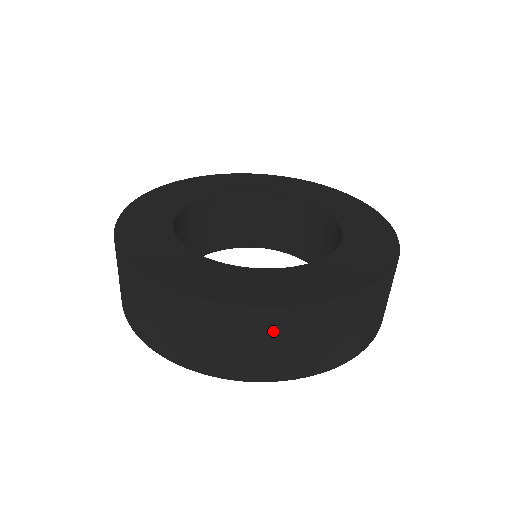
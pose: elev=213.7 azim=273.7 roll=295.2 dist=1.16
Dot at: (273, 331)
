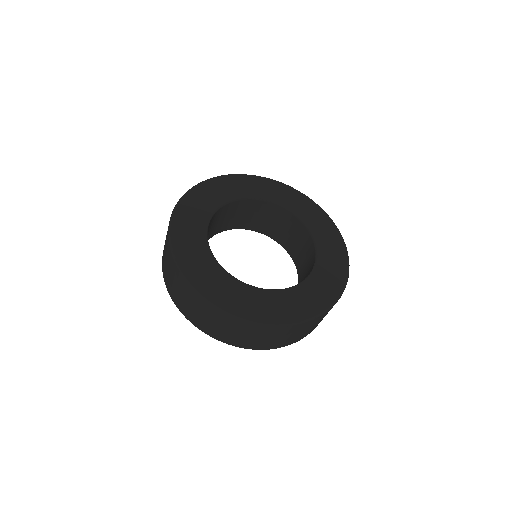
Dot at: (300, 329)
